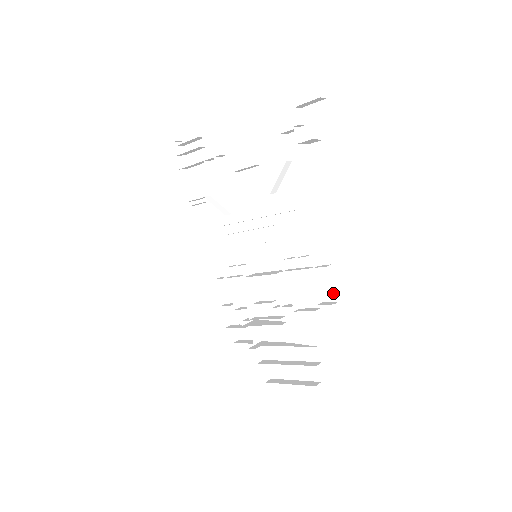
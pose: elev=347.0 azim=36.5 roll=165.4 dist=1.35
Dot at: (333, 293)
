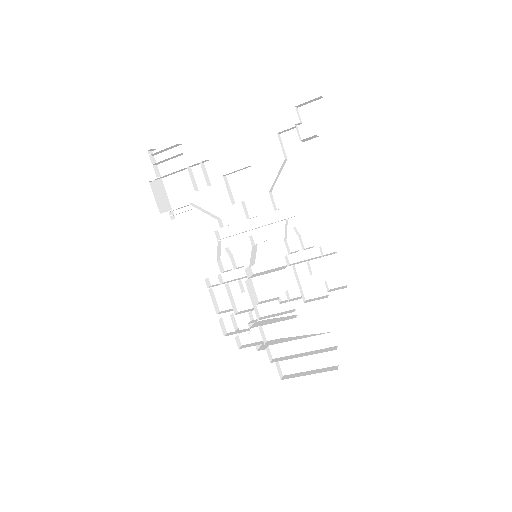
Dot at: (340, 278)
